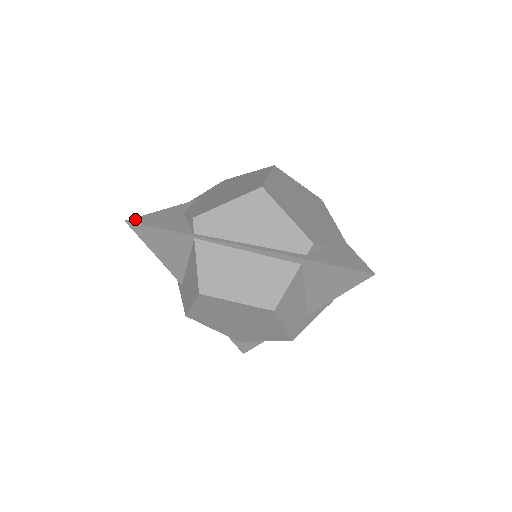
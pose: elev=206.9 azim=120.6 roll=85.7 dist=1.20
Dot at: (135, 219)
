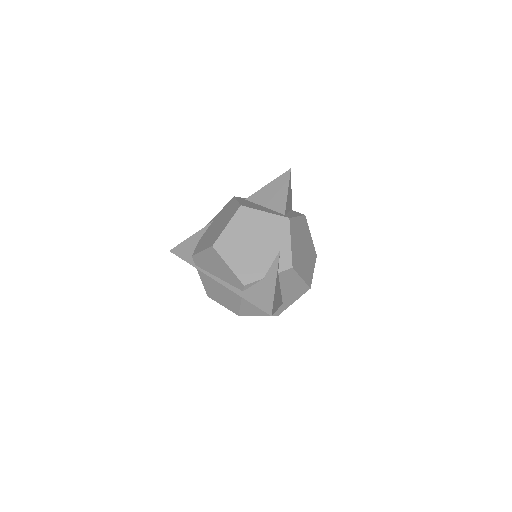
Dot at: (174, 249)
